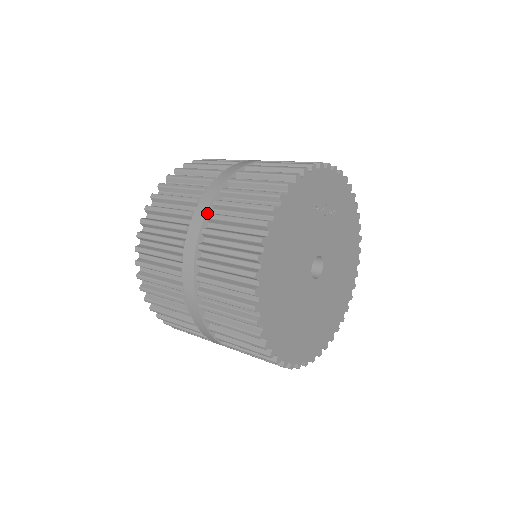
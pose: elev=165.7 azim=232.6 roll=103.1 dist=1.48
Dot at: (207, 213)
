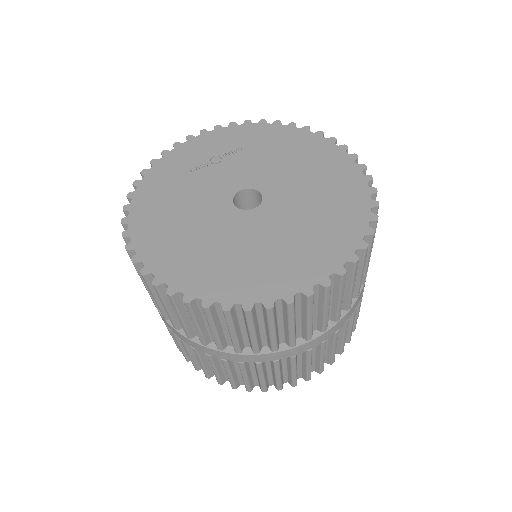
Dot at: occluded
